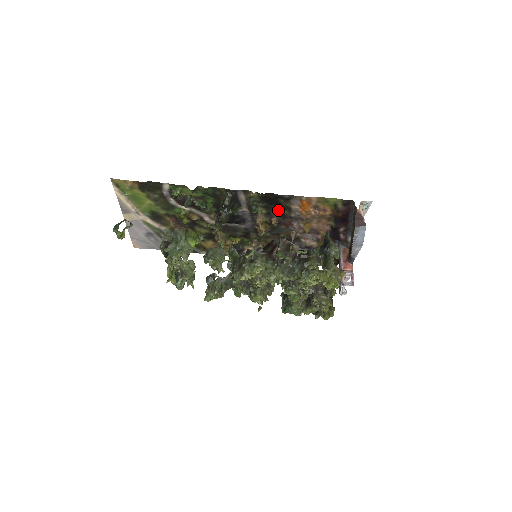
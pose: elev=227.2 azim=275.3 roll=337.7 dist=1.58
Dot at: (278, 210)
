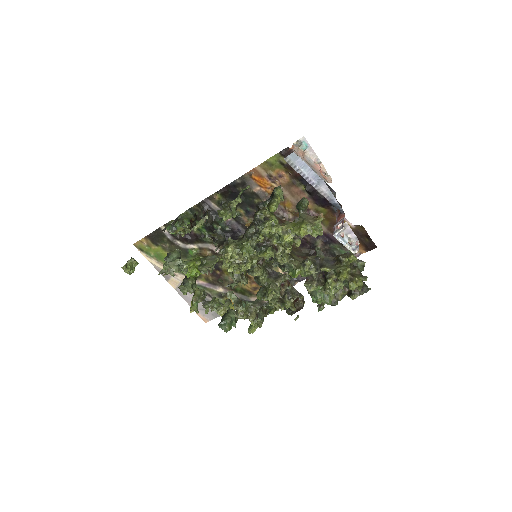
Dot at: (250, 203)
